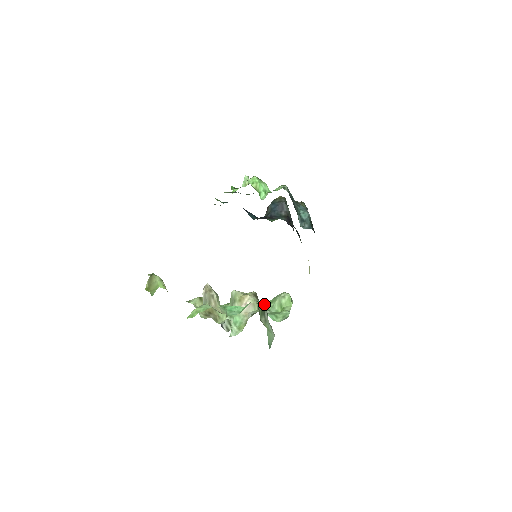
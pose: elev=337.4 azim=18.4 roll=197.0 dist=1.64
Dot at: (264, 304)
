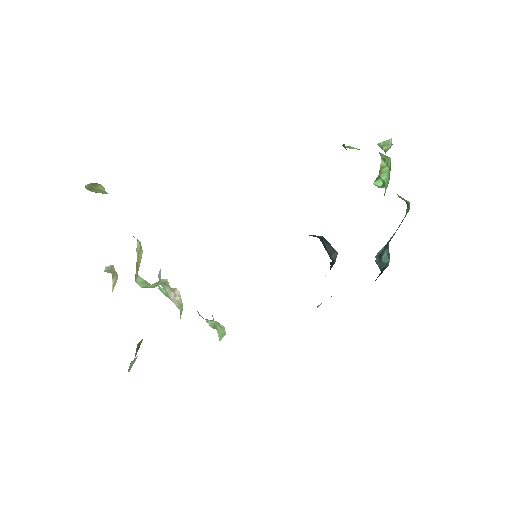
Dot at: (197, 311)
